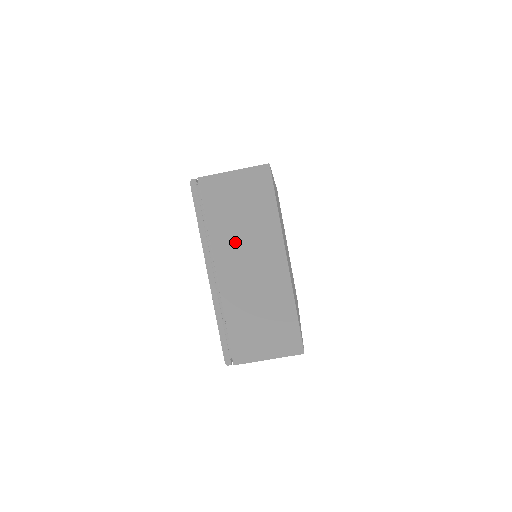
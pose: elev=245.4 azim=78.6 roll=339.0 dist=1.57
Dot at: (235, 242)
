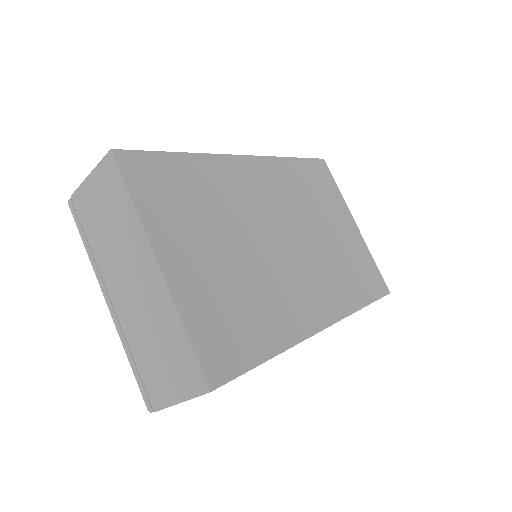
Dot at: (113, 258)
